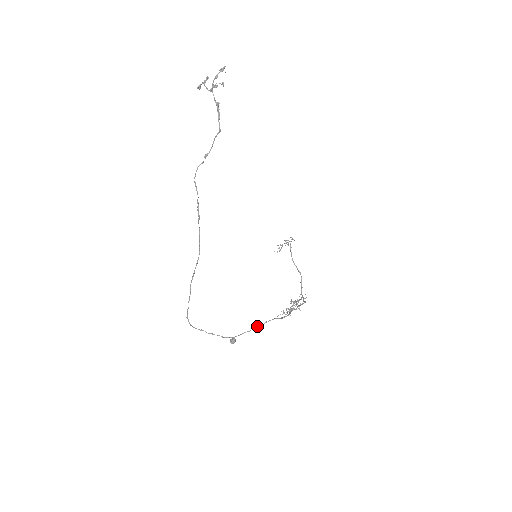
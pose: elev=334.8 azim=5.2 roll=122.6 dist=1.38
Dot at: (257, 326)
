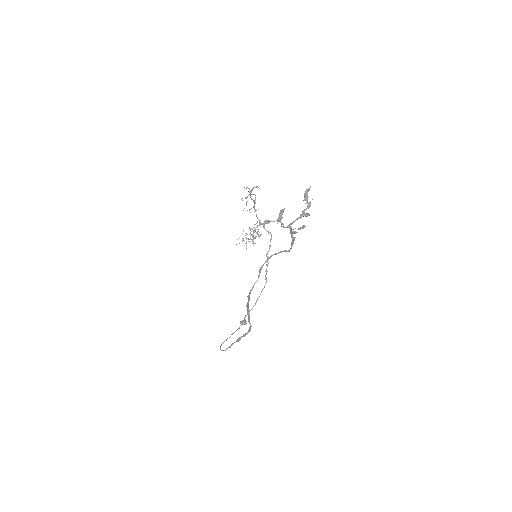
Dot at: occluded
